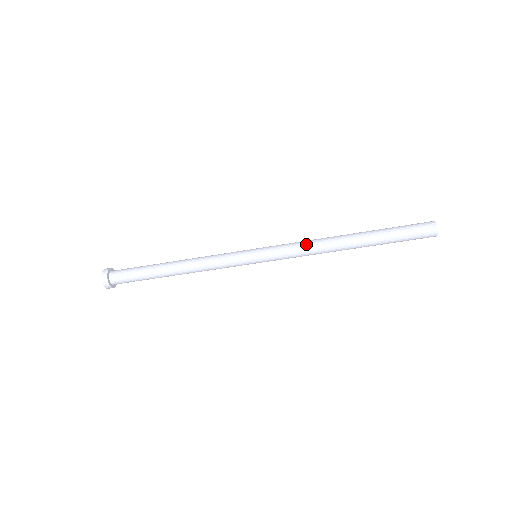
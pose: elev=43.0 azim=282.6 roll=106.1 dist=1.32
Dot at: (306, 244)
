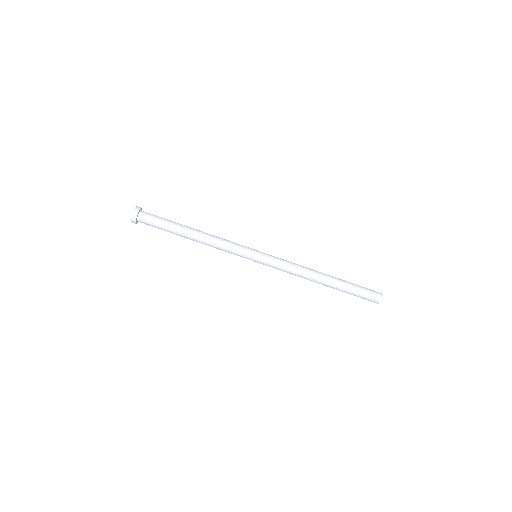
Dot at: (295, 265)
